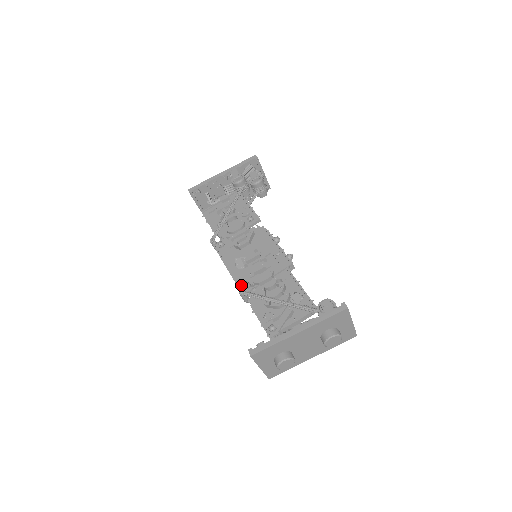
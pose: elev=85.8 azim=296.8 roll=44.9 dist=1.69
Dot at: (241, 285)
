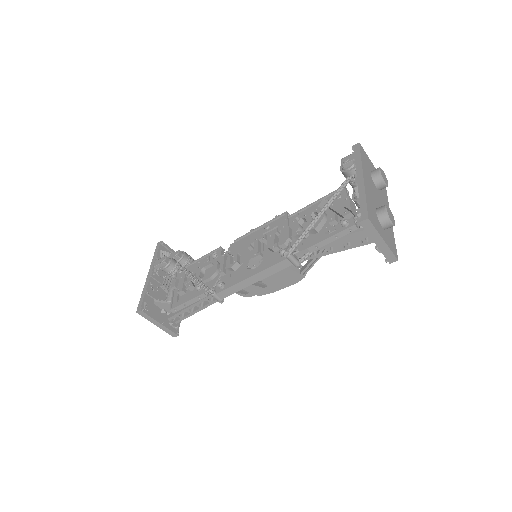
Dot at: (279, 260)
